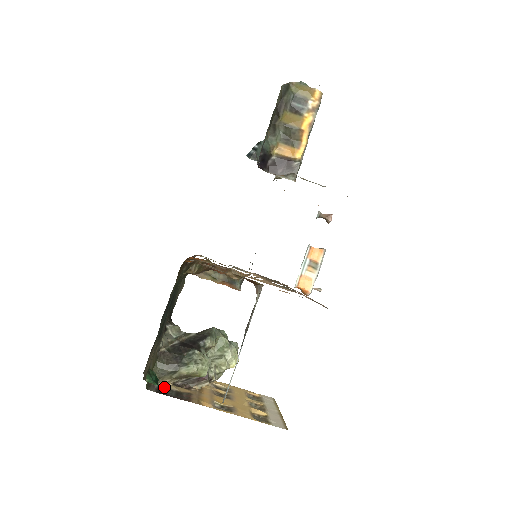
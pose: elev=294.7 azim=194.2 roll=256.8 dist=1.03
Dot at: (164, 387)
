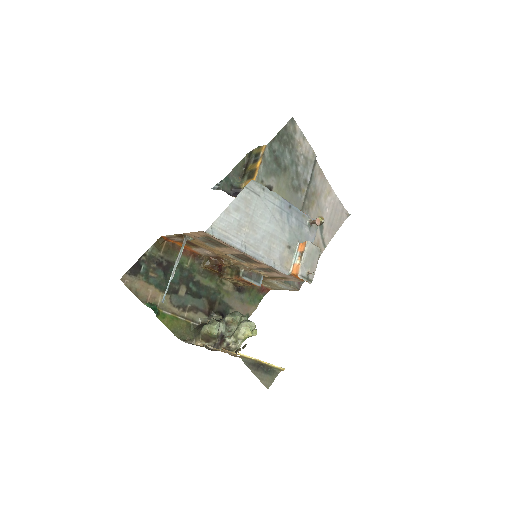
Dot at: (196, 345)
